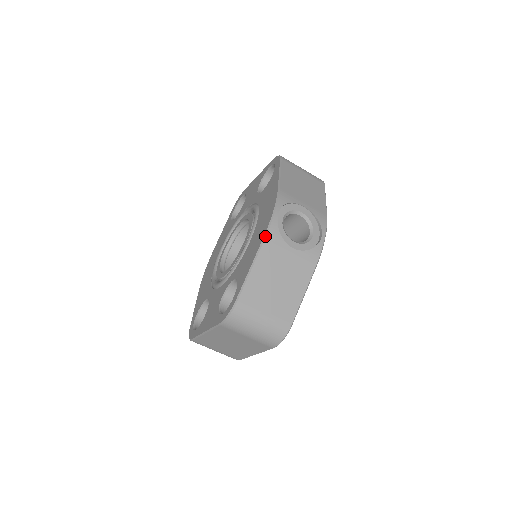
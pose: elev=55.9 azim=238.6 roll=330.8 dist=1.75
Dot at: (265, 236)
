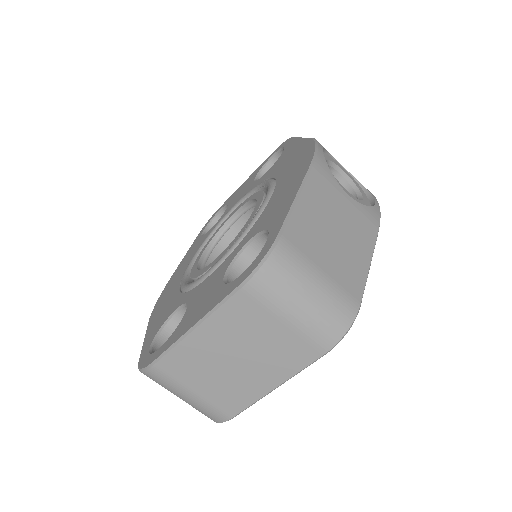
Dot at: (312, 164)
